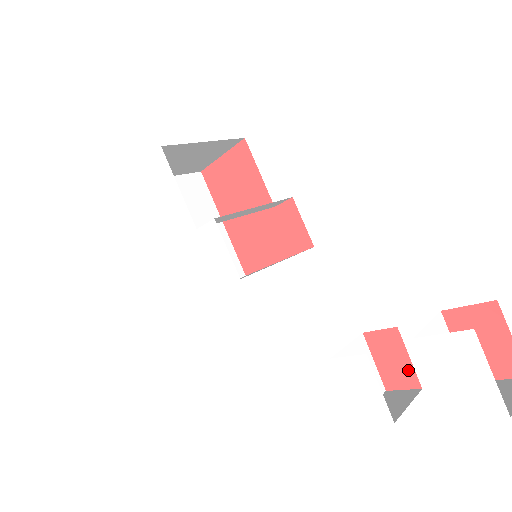
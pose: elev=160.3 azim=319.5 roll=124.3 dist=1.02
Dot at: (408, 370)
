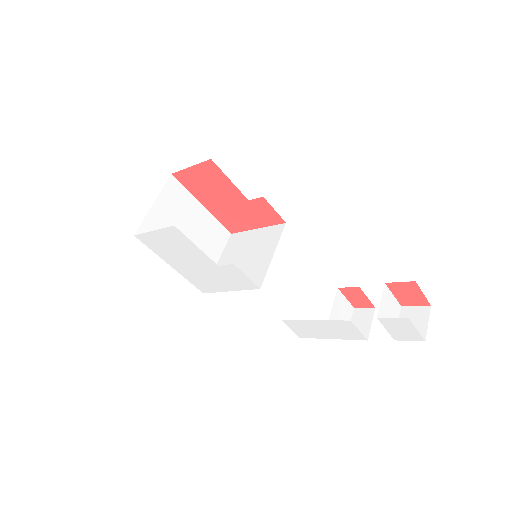
Dot at: (367, 302)
